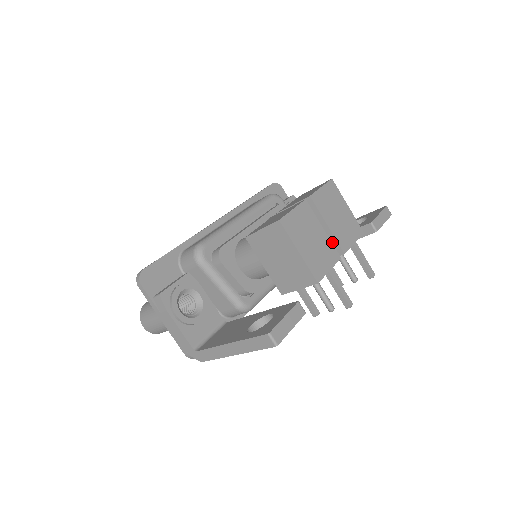
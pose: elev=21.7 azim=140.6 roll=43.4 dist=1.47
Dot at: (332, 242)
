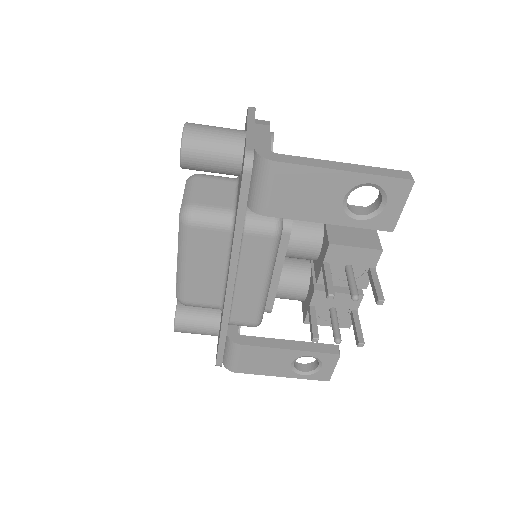
Dot at: occluded
